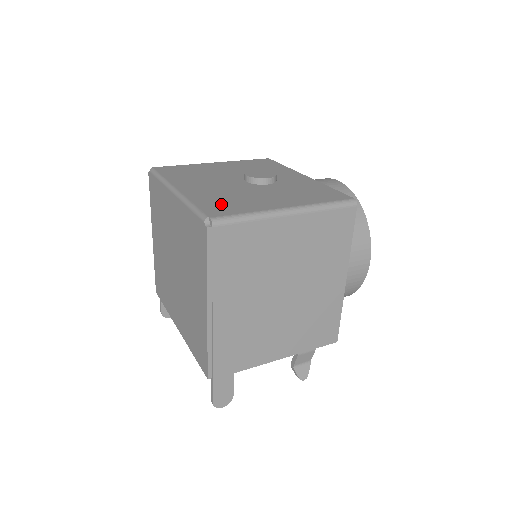
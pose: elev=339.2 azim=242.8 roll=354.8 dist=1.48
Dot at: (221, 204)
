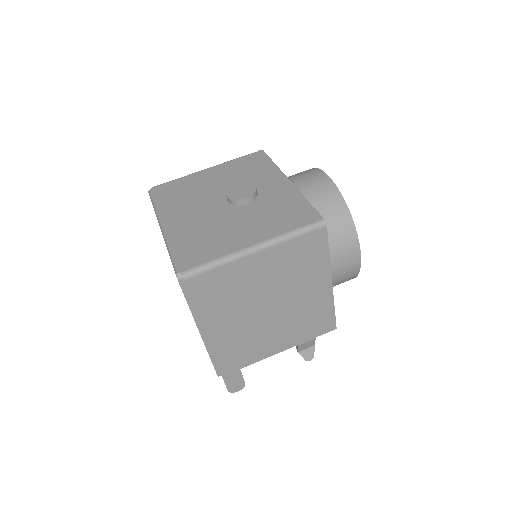
Dot at: (195, 247)
